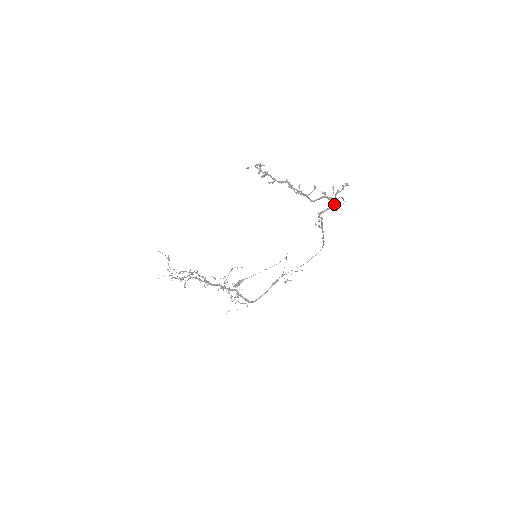
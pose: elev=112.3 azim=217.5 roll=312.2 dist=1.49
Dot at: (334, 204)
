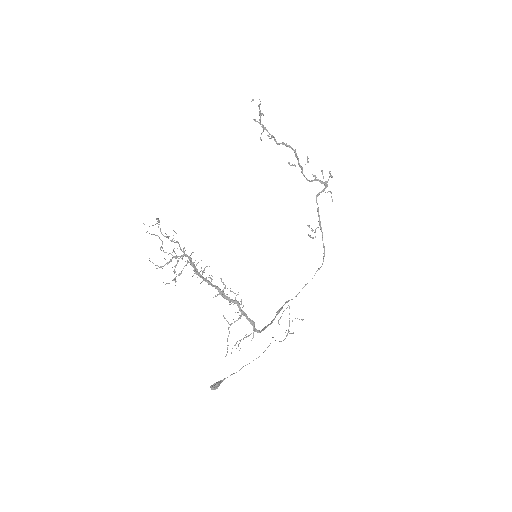
Dot at: (327, 185)
